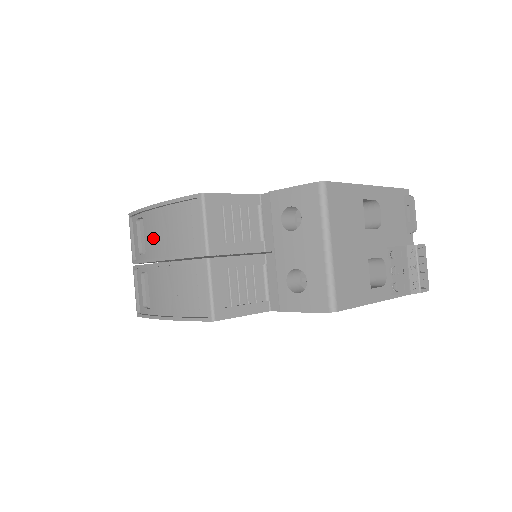
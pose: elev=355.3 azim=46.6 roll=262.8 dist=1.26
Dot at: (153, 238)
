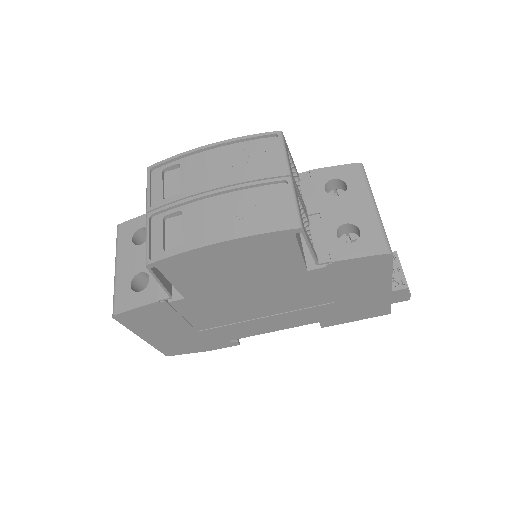
Dot at: (200, 175)
